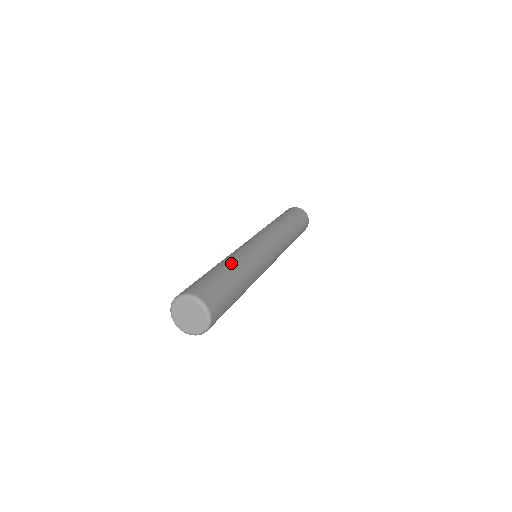
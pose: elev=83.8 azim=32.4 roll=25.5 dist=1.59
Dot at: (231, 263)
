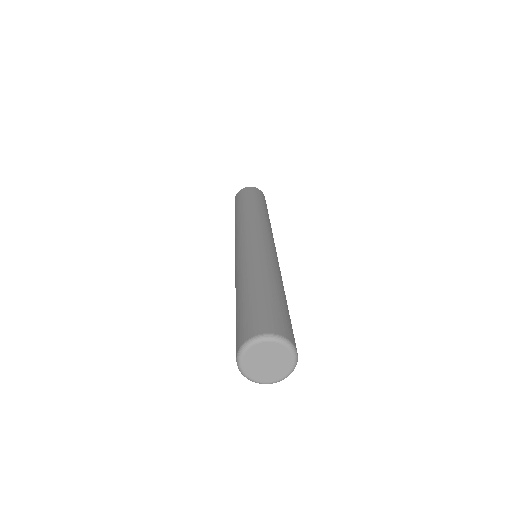
Dot at: (259, 275)
